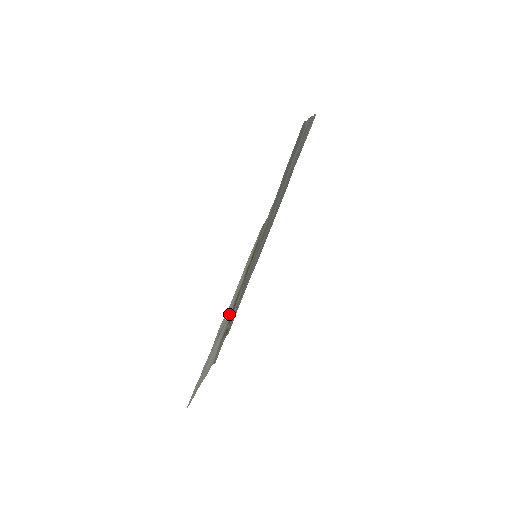
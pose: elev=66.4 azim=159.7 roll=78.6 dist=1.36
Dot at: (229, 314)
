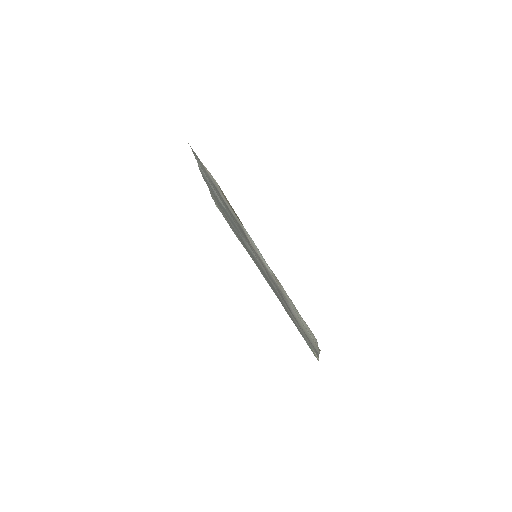
Dot at: (272, 275)
